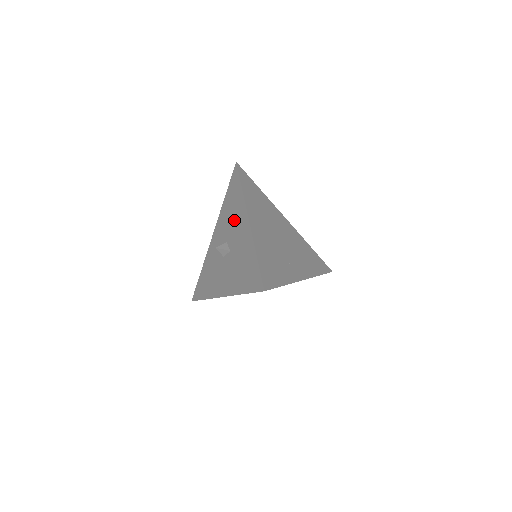
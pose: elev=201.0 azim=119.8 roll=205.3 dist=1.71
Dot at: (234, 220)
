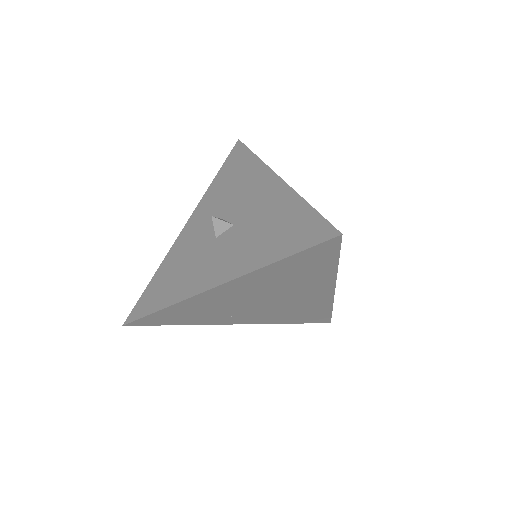
Dot at: (241, 190)
